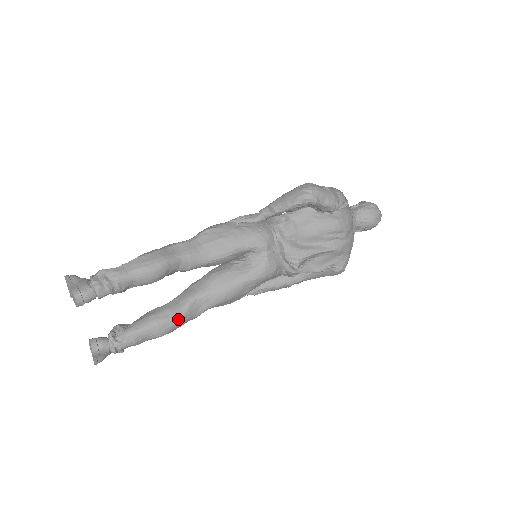
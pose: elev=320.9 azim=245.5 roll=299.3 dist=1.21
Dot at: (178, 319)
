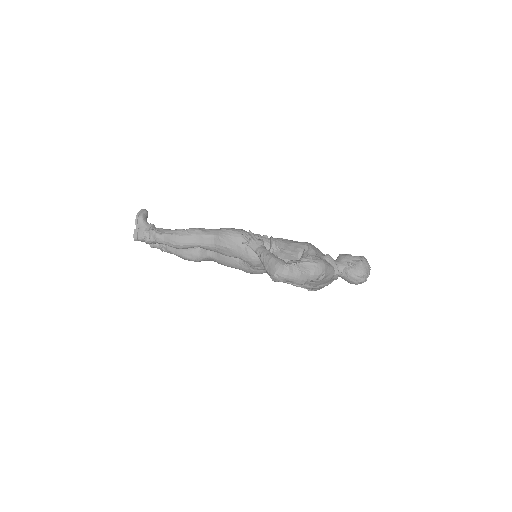
Dot at: (196, 261)
